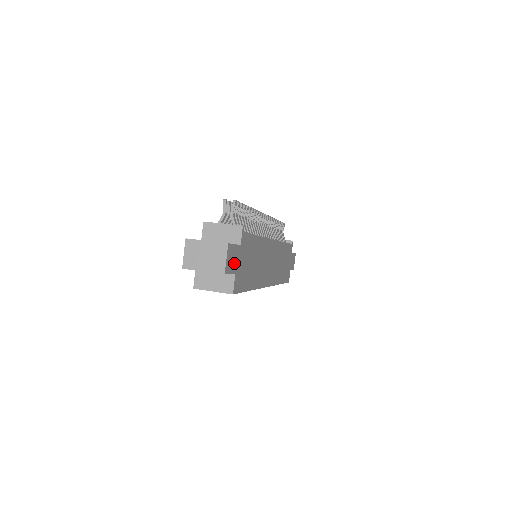
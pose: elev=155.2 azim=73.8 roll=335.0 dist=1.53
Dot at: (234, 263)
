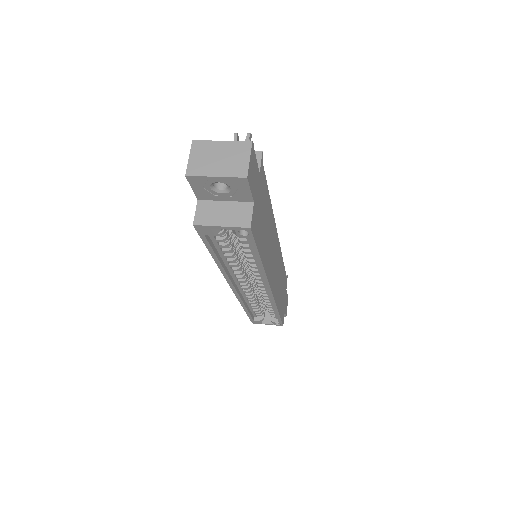
Dot at: (254, 184)
